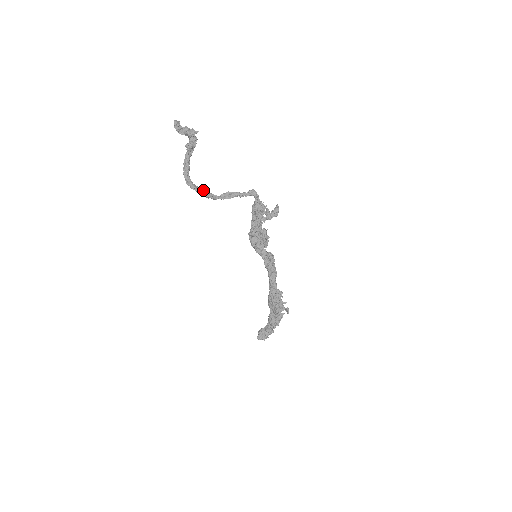
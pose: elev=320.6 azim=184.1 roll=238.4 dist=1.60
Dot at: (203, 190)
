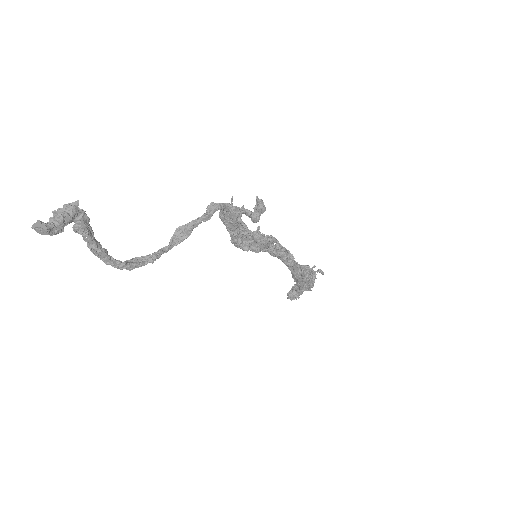
Dot at: (146, 257)
